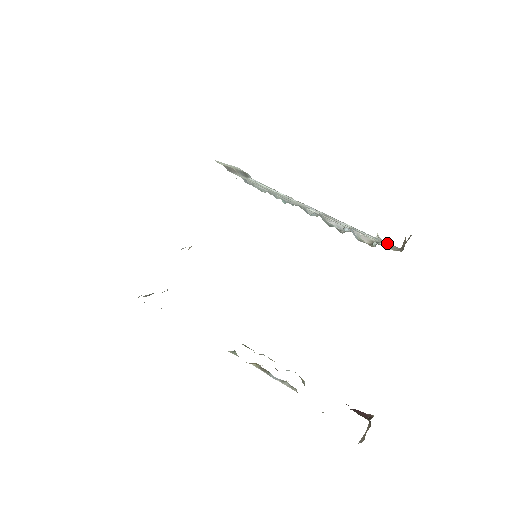
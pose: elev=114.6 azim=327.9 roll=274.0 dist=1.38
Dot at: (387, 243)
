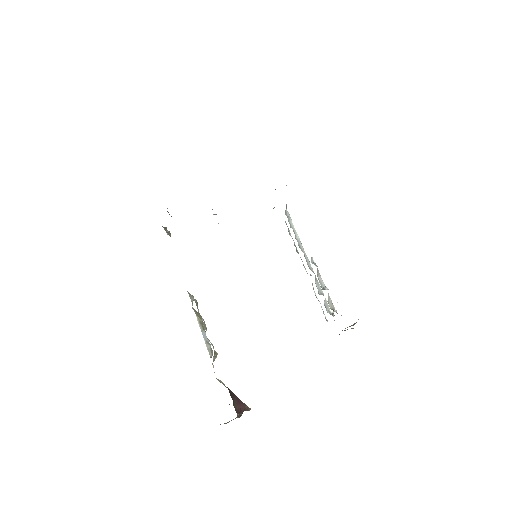
Dot at: occluded
